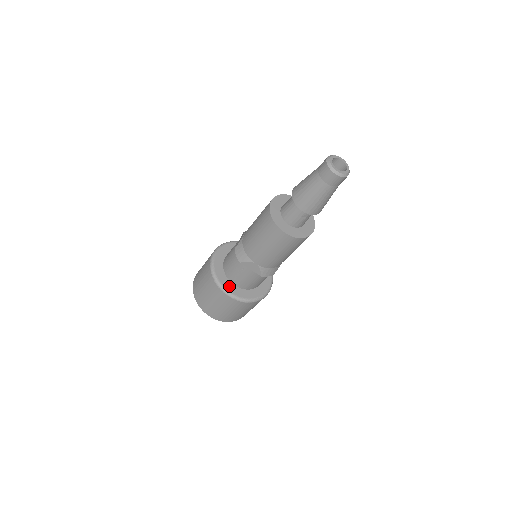
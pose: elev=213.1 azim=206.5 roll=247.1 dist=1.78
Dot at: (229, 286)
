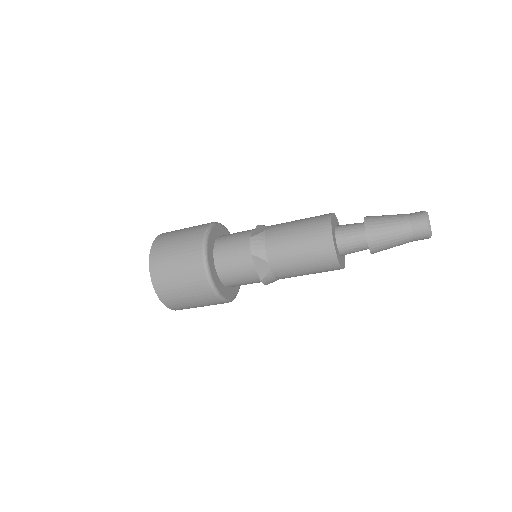
Dot at: (213, 271)
